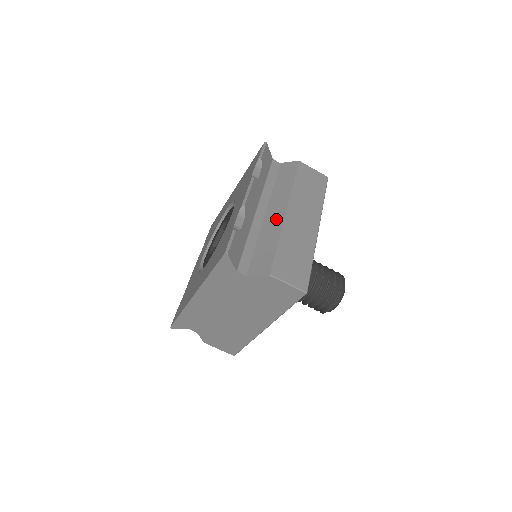
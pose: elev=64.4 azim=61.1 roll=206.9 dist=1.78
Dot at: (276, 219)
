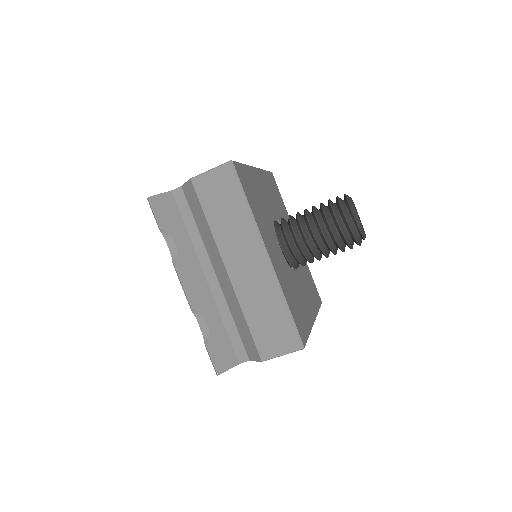
Dot at: (226, 284)
